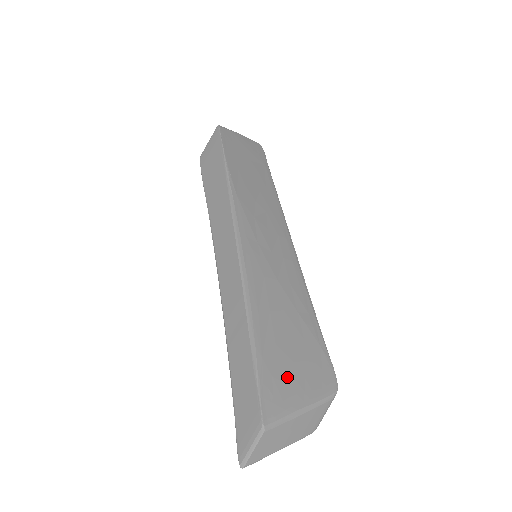
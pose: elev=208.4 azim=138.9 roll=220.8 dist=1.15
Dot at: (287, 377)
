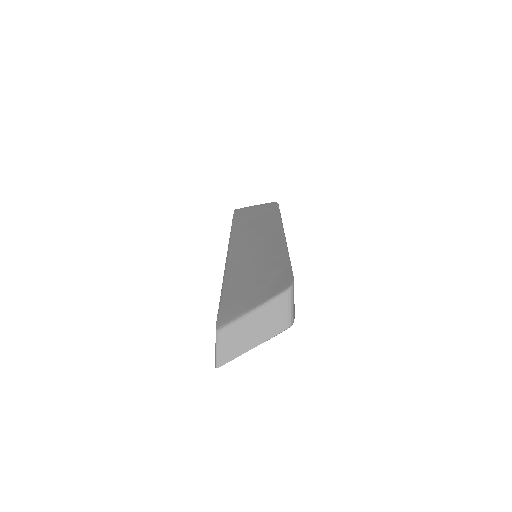
Dot at: (245, 297)
